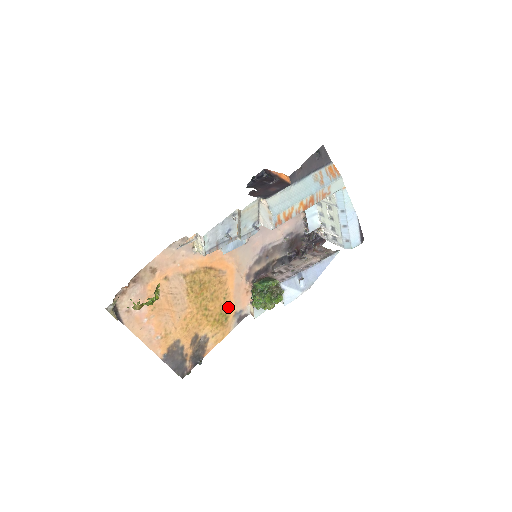
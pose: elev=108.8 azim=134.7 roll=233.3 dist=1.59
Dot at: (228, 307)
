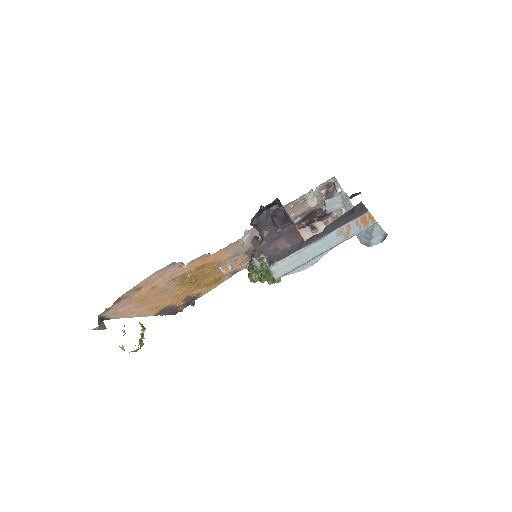
Dot at: (222, 274)
